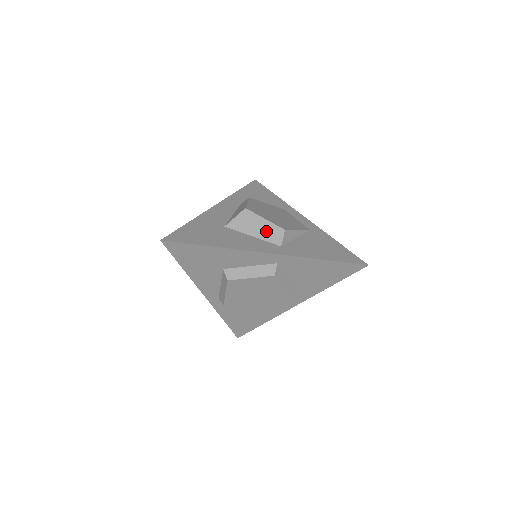
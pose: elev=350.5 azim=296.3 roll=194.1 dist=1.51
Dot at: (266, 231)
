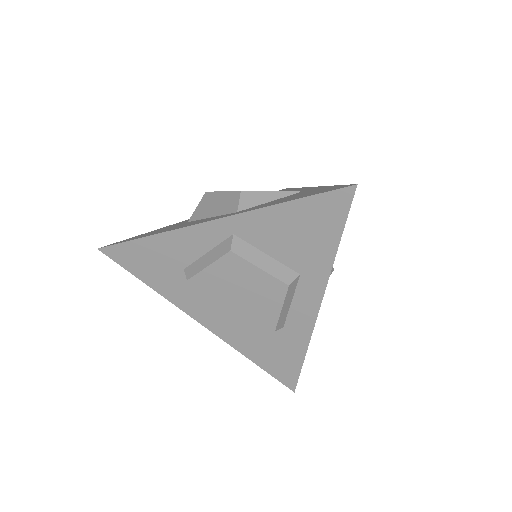
Dot at: (223, 204)
